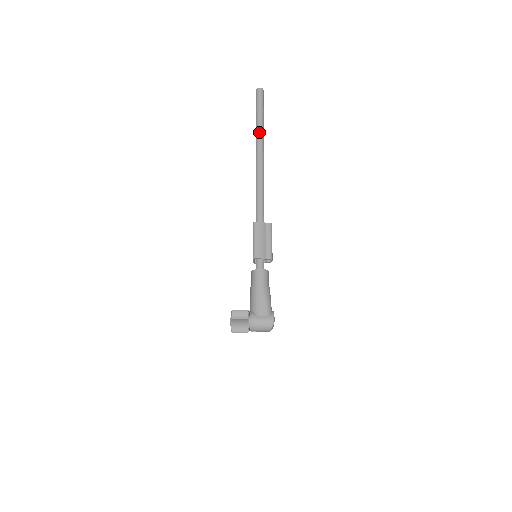
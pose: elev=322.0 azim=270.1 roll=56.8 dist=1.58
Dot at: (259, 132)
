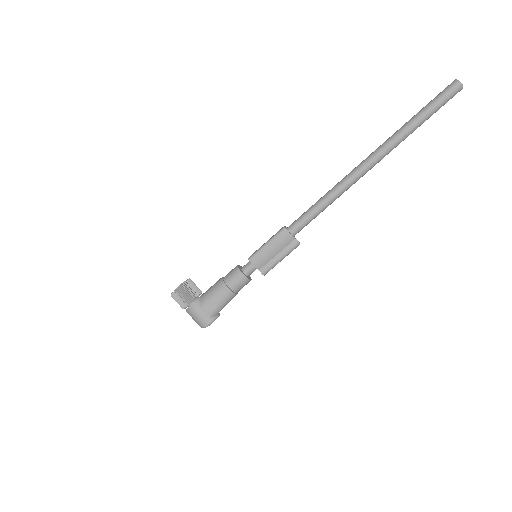
Dot at: (397, 137)
